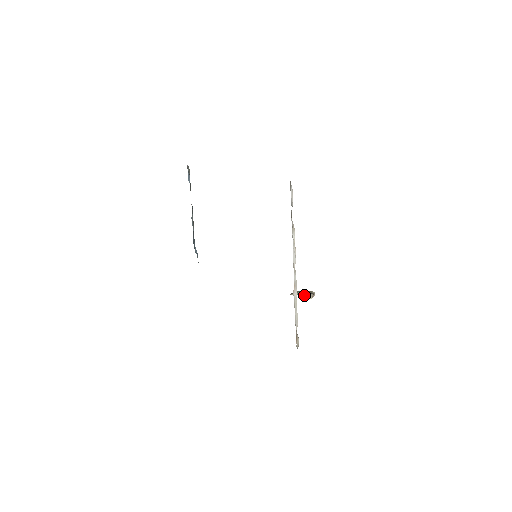
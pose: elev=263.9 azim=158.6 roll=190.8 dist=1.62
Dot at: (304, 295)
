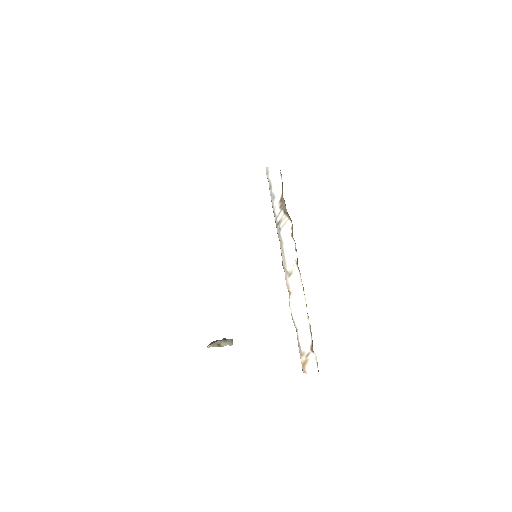
Dot at: (225, 342)
